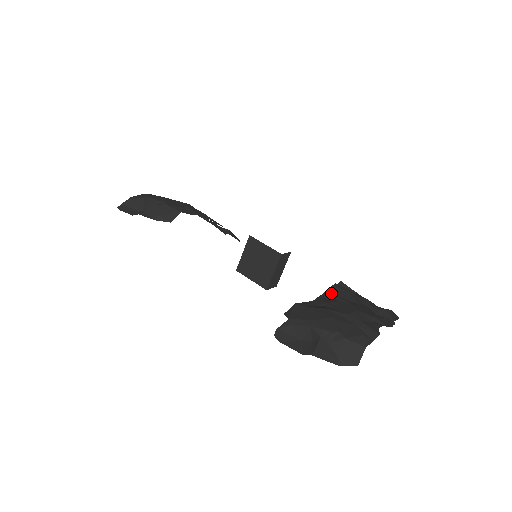
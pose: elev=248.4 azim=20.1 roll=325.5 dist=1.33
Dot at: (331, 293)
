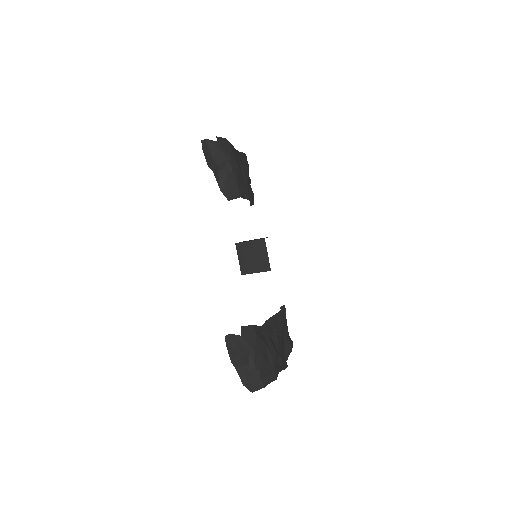
Dot at: (274, 319)
